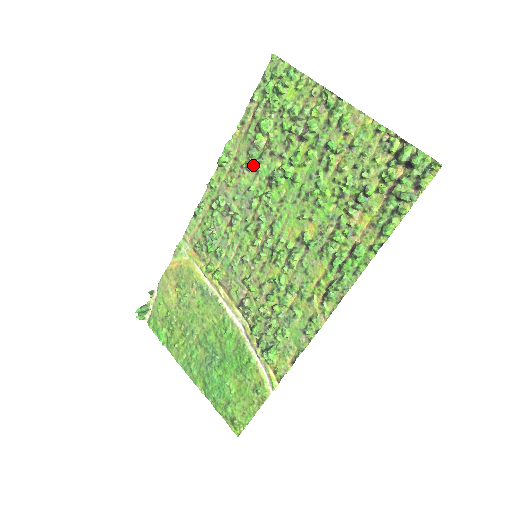
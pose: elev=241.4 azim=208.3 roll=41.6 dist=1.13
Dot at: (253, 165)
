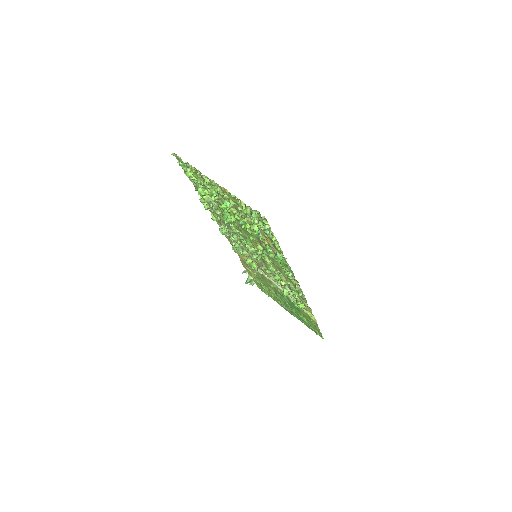
Dot at: (216, 210)
